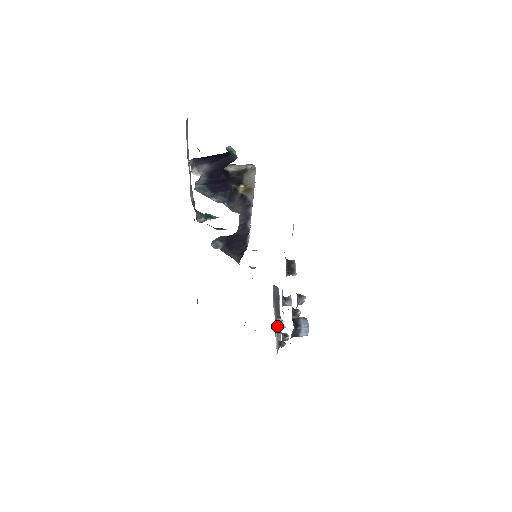
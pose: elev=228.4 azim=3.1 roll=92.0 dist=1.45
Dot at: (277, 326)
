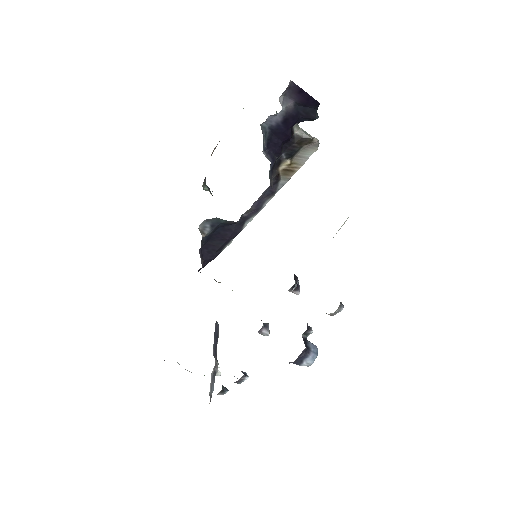
Dot at: (214, 369)
